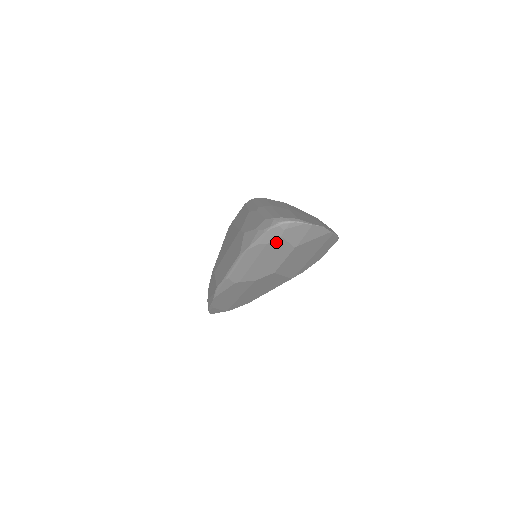
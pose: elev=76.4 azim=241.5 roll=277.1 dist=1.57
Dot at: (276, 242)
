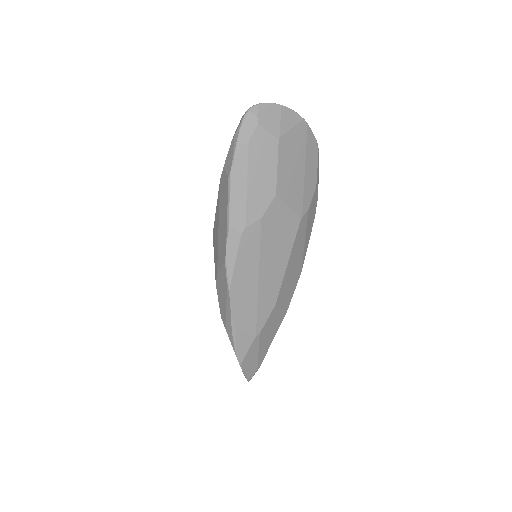
Dot at: (257, 136)
